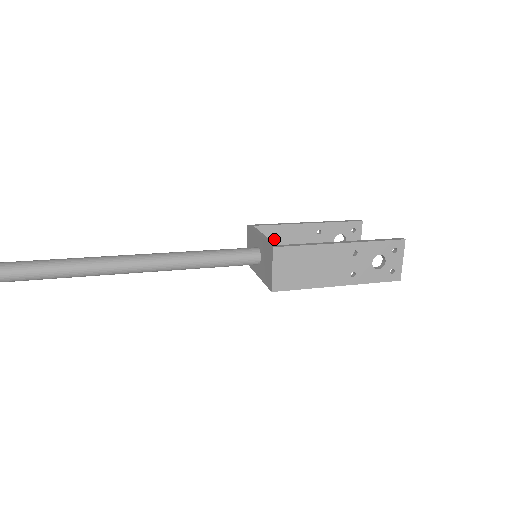
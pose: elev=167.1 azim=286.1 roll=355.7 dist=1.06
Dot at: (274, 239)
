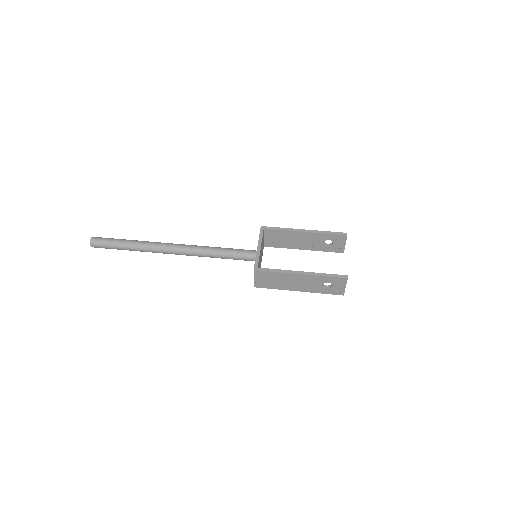
Dot at: (279, 237)
